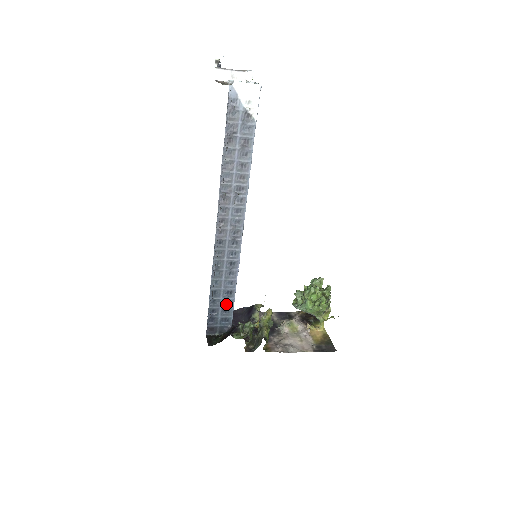
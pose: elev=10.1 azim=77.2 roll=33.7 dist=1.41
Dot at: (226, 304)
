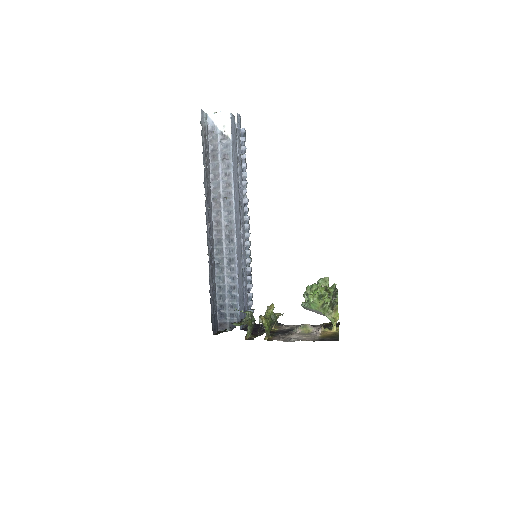
Dot at: (232, 299)
